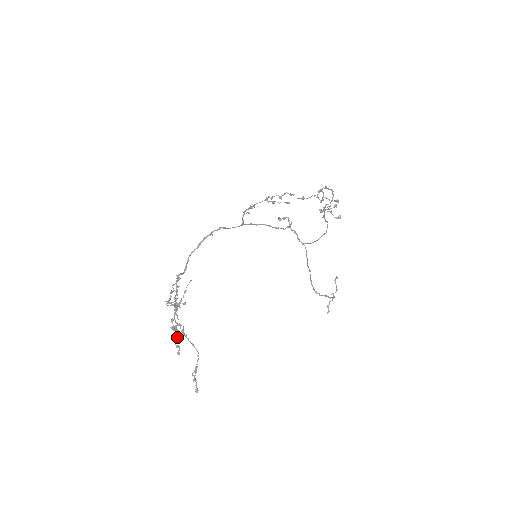
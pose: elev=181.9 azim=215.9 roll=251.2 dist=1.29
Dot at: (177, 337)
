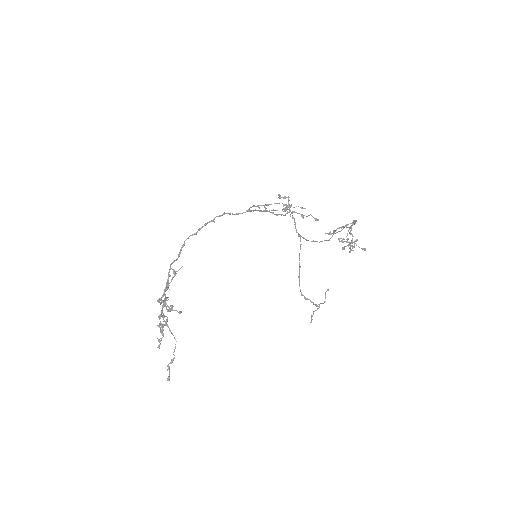
Dot at: (161, 332)
